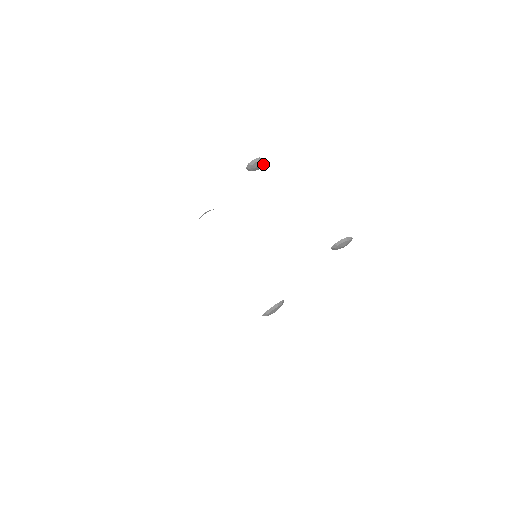
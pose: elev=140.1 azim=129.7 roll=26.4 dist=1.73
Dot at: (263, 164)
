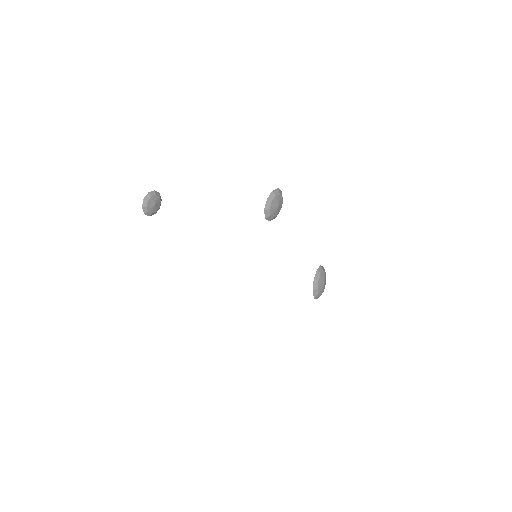
Dot at: (156, 196)
